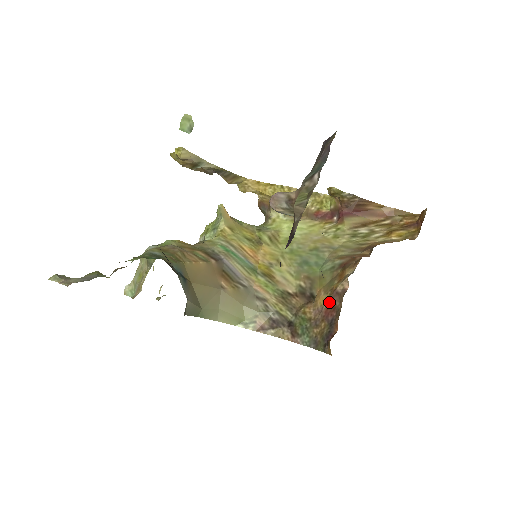
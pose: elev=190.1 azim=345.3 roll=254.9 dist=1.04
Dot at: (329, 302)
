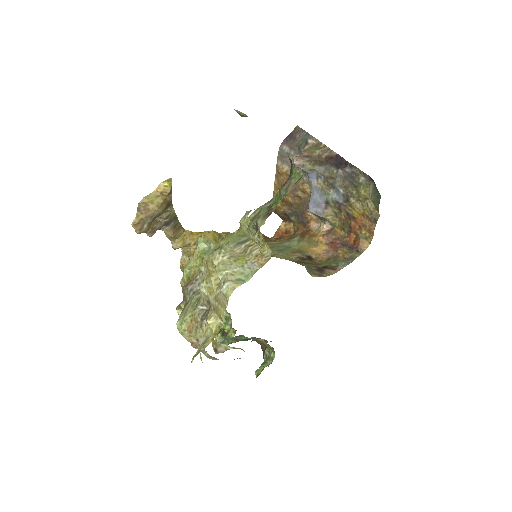
Dot at: (327, 243)
